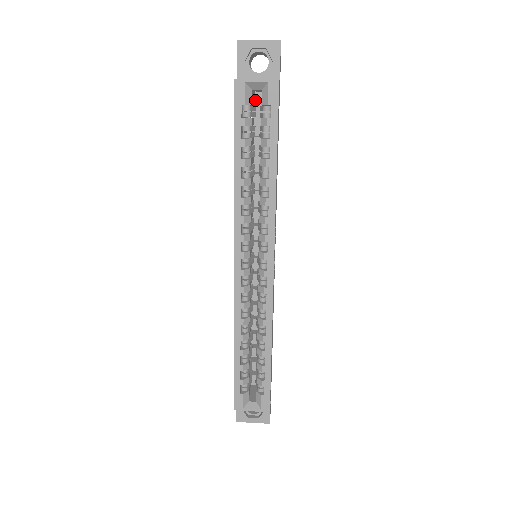
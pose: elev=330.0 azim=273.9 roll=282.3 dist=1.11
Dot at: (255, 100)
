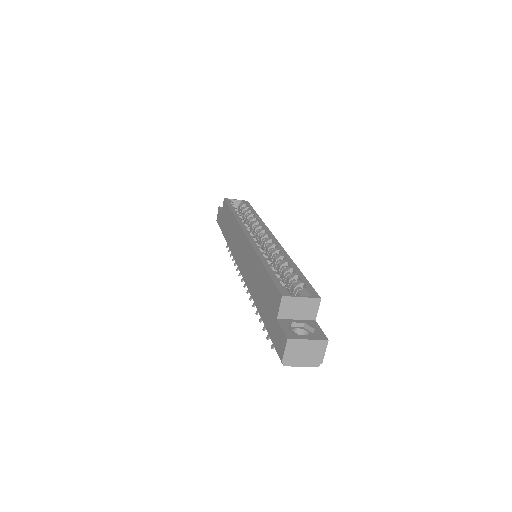
Dot at: occluded
